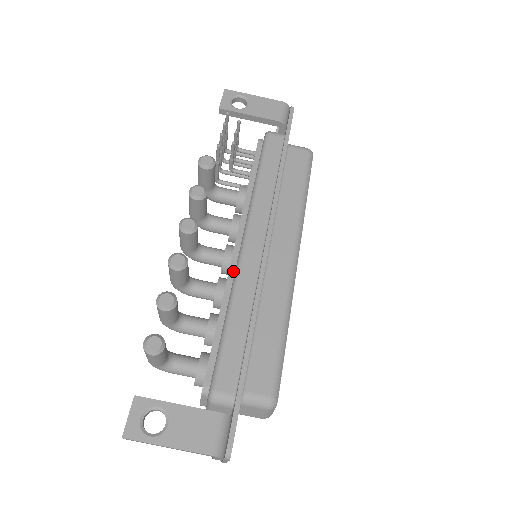
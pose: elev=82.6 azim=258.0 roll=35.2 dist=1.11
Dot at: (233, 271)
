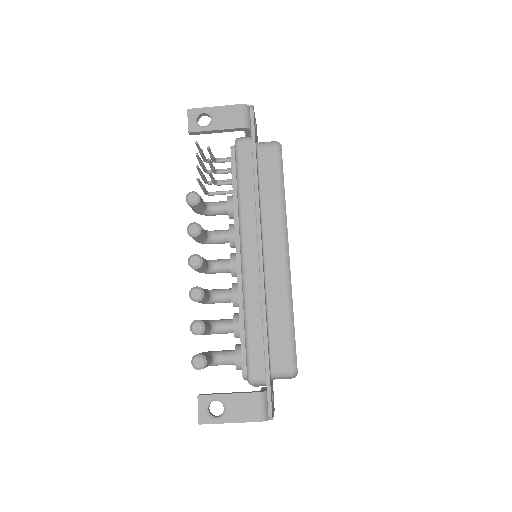
Dot at: (240, 279)
